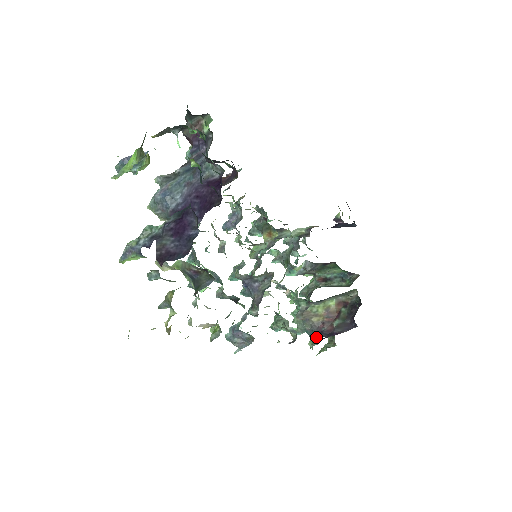
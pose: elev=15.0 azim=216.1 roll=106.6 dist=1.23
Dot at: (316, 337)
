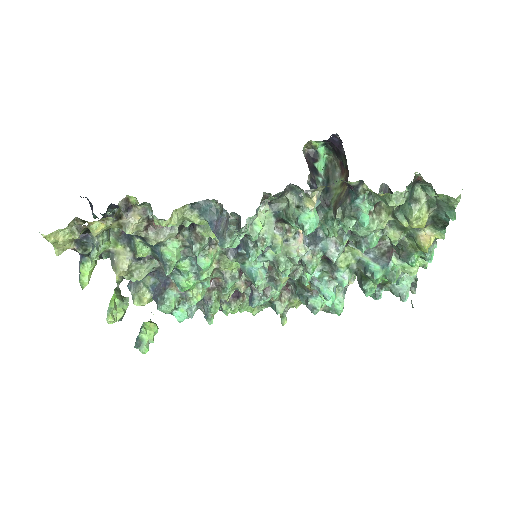
Dot at: (370, 192)
